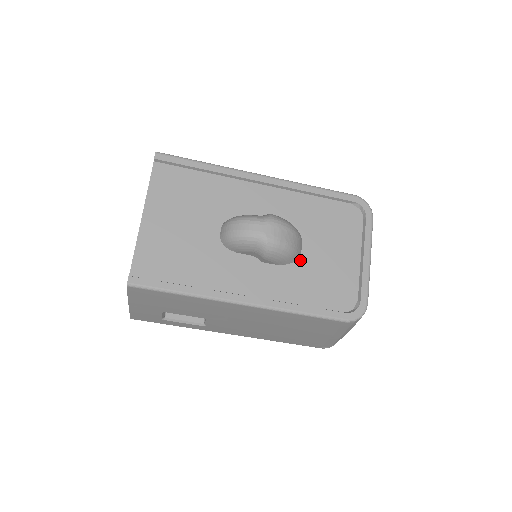
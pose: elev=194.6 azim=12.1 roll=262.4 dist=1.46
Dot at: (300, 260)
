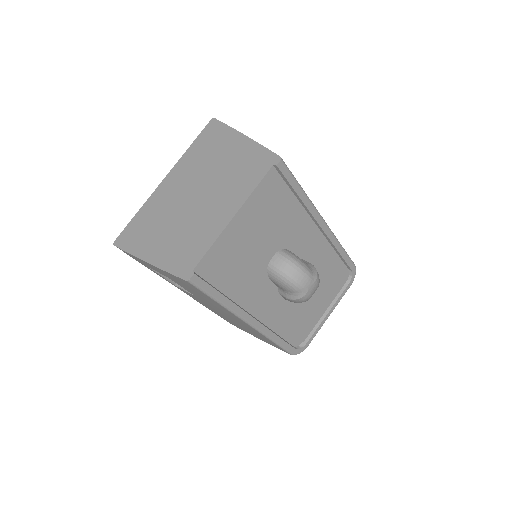
Dot at: occluded
